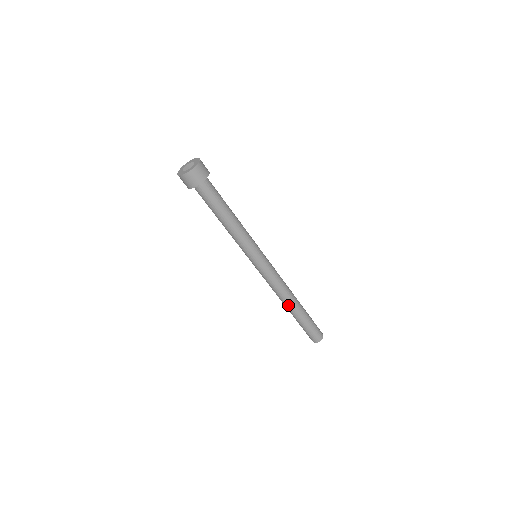
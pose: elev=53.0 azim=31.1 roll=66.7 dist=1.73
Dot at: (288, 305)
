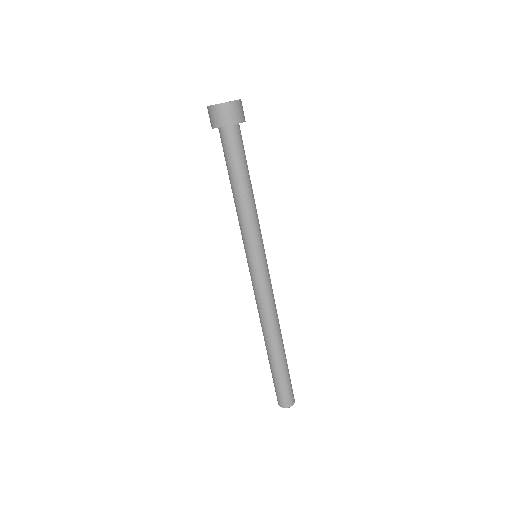
Dot at: (270, 339)
